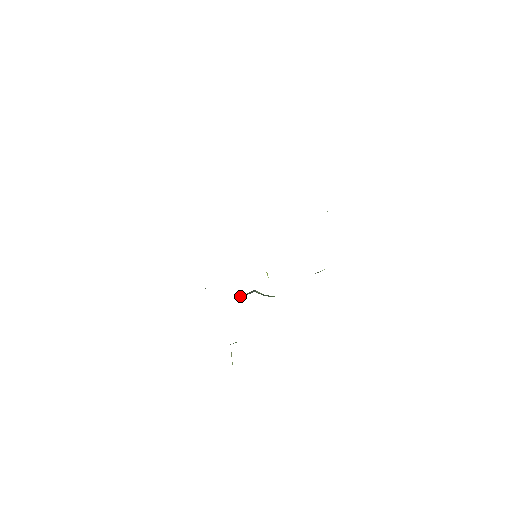
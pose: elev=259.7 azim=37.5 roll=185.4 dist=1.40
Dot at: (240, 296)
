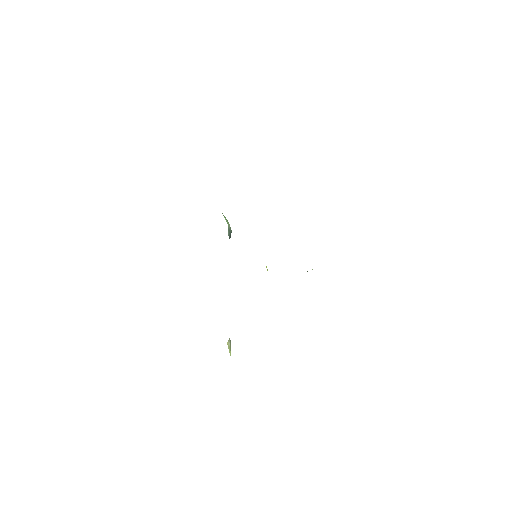
Dot at: occluded
